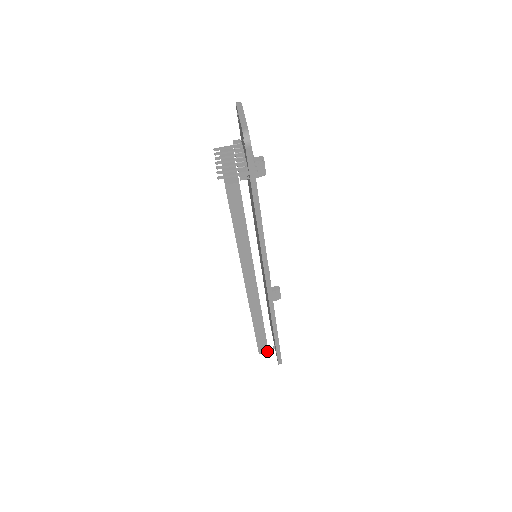
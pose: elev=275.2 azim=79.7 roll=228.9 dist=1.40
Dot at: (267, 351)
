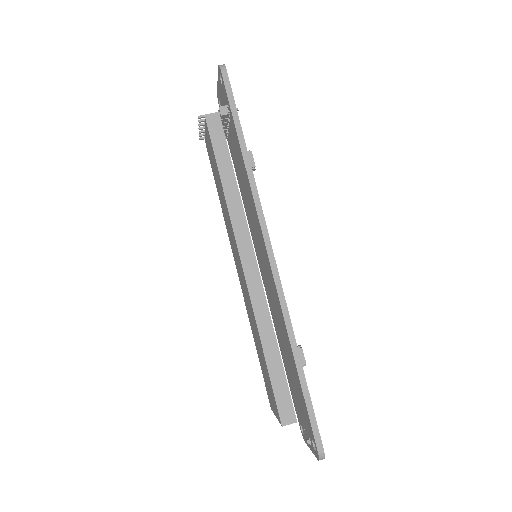
Dot at: (294, 419)
